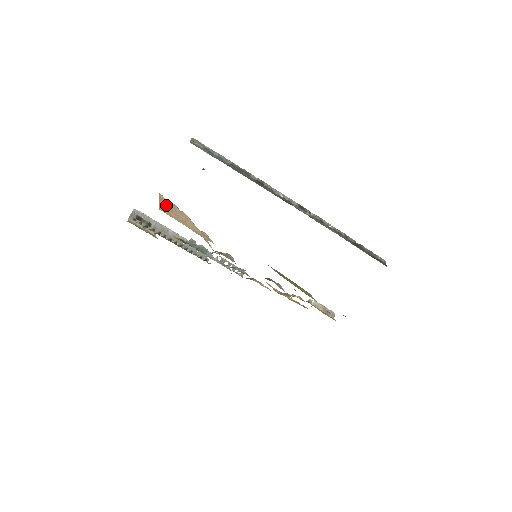
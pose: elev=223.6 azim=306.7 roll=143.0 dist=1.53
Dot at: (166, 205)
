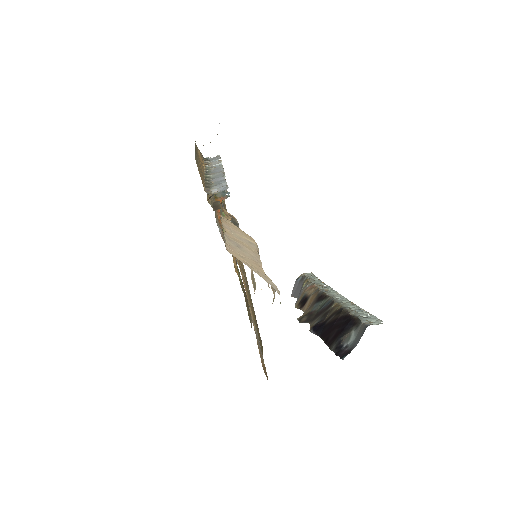
Dot at: occluded
